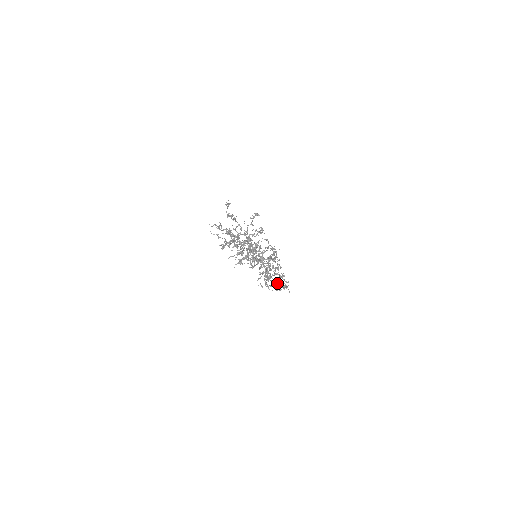
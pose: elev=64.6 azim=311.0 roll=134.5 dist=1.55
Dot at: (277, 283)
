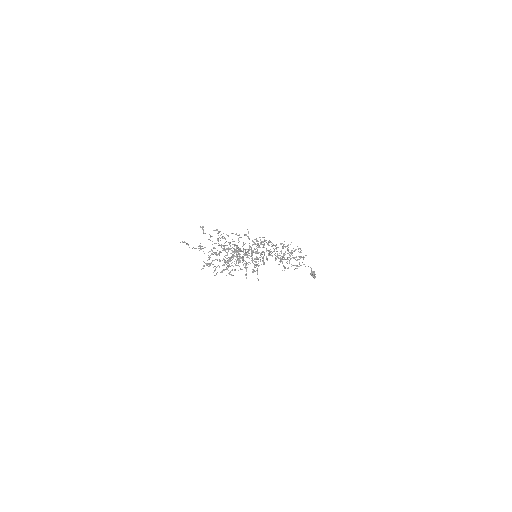
Dot at: occluded
